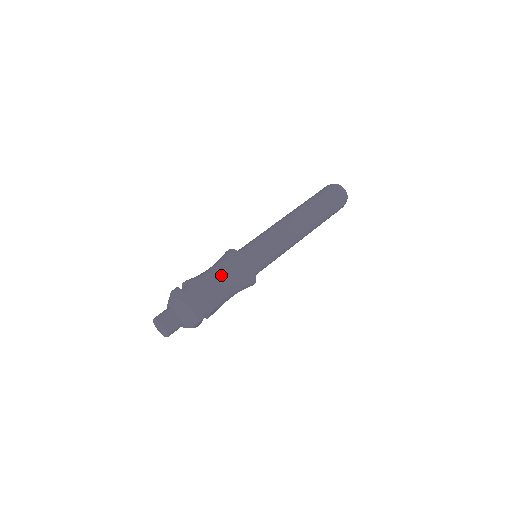
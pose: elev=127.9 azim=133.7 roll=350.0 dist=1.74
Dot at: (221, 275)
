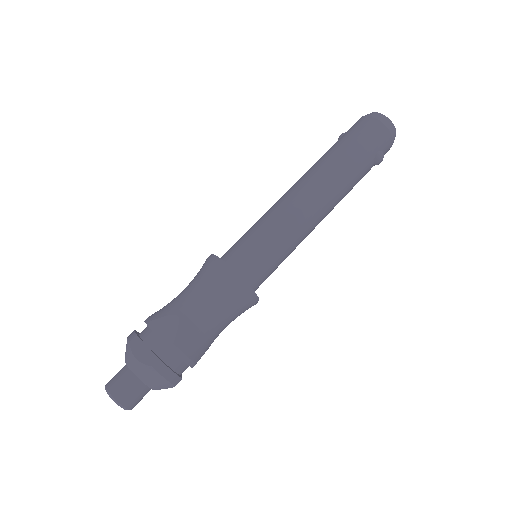
Dot at: (202, 307)
